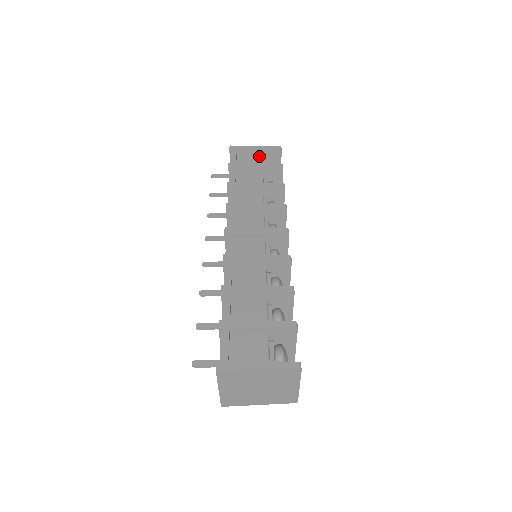
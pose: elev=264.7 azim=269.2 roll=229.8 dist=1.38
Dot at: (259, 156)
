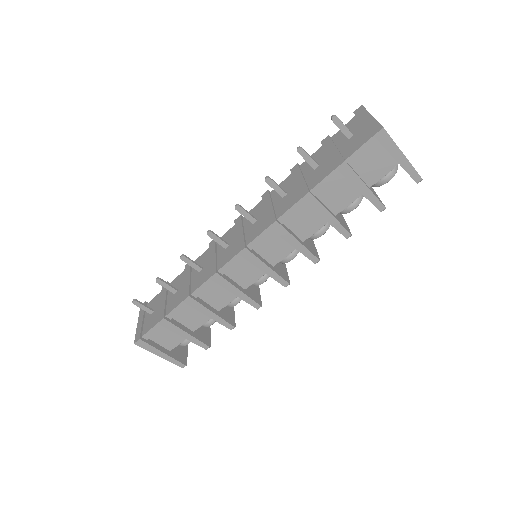
Dot at: (392, 165)
